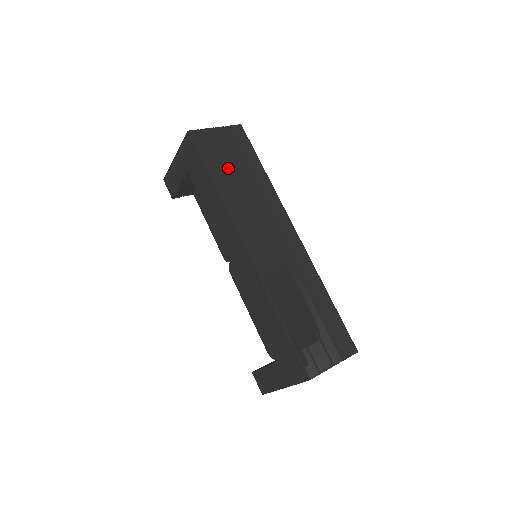
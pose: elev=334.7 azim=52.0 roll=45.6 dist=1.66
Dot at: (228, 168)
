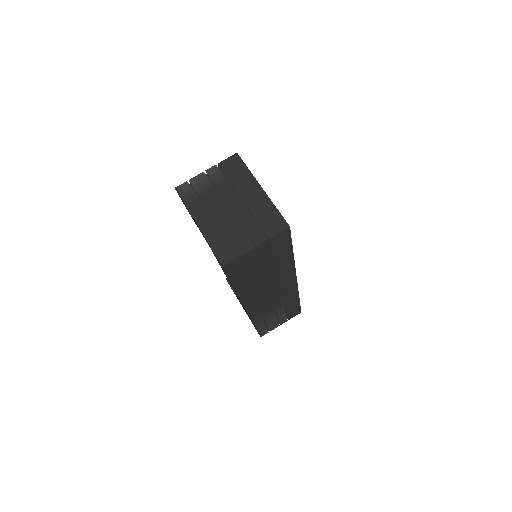
Dot at: (255, 273)
